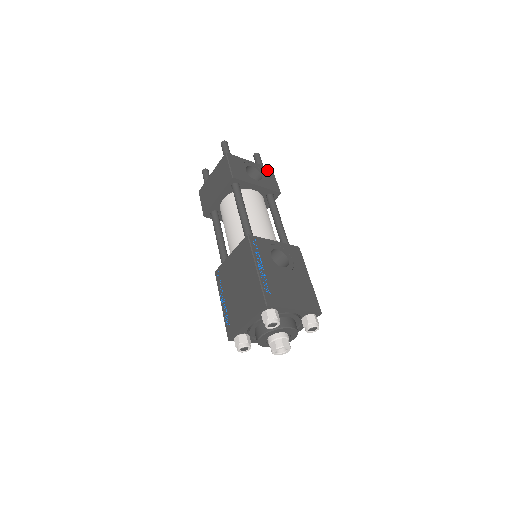
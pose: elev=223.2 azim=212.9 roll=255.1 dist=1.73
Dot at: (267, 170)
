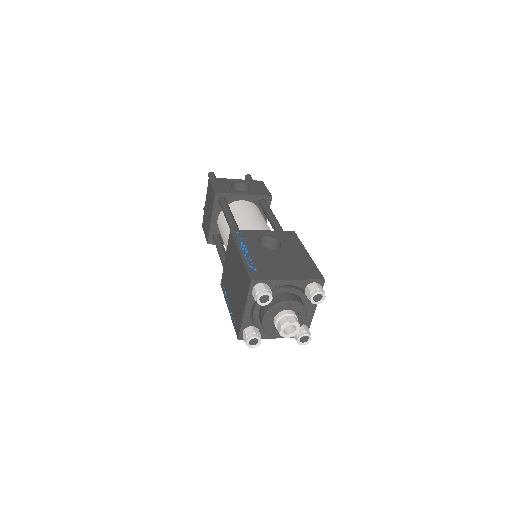
Dot at: (256, 182)
